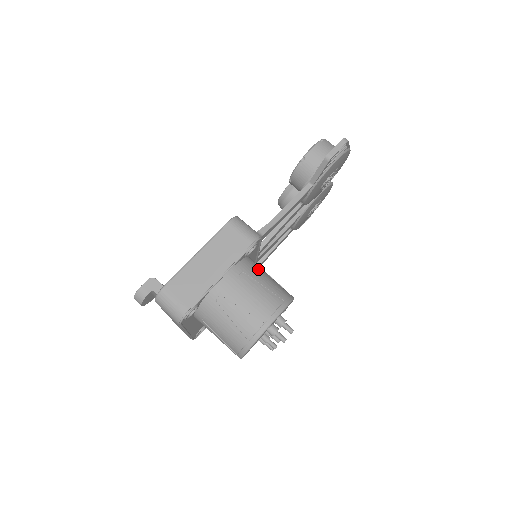
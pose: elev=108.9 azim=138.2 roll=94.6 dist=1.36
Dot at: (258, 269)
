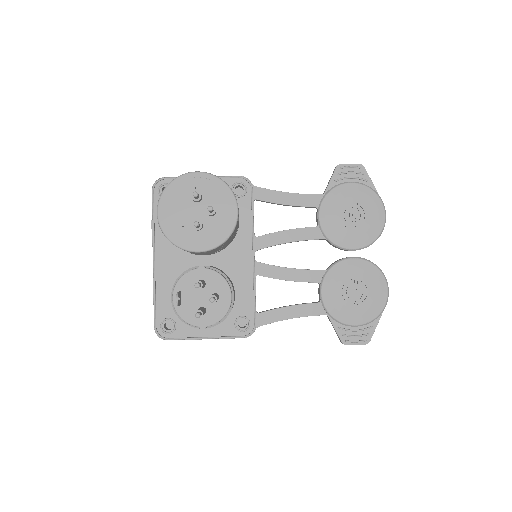
Dot at: occluded
